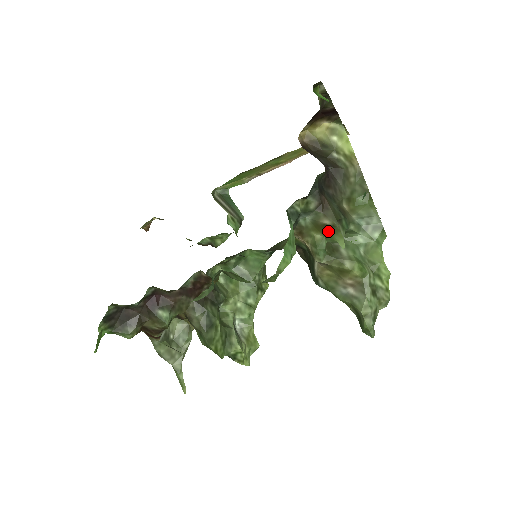
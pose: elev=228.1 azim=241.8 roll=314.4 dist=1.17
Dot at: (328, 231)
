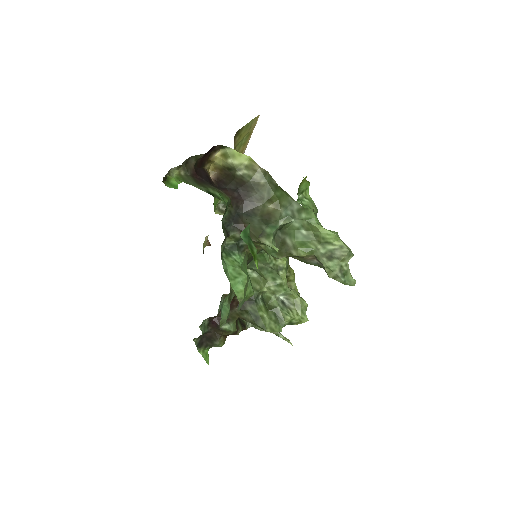
Dot at: (262, 243)
